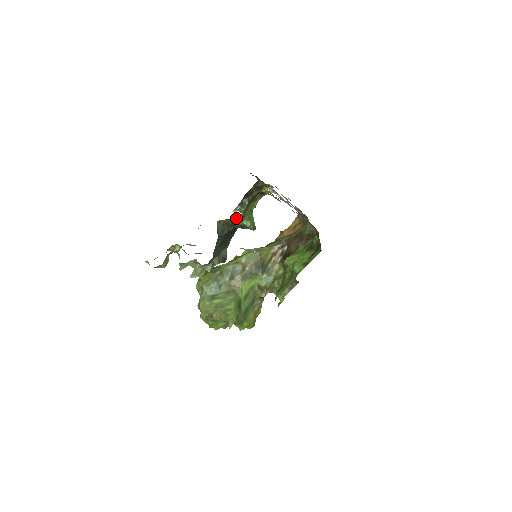
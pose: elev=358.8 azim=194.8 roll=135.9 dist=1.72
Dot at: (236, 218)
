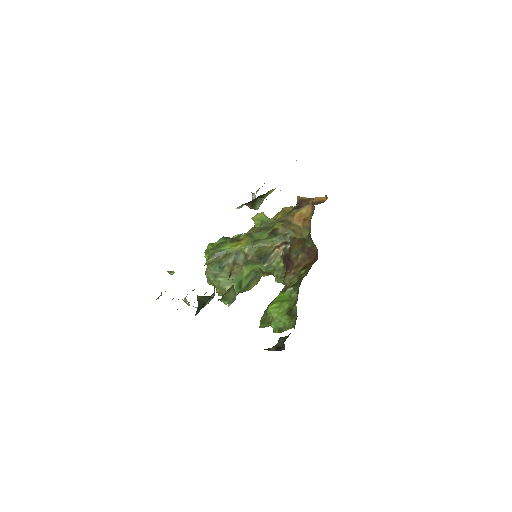
Dot at: occluded
